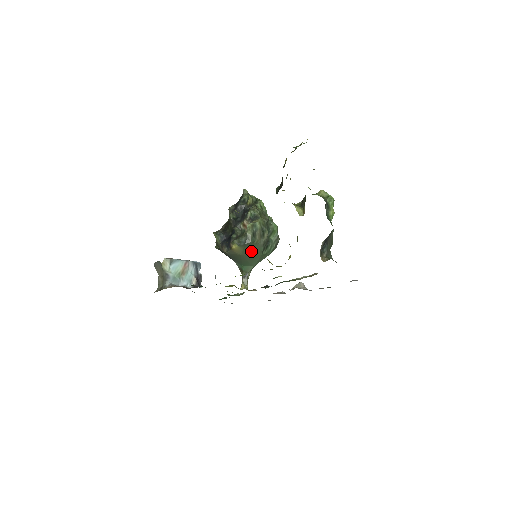
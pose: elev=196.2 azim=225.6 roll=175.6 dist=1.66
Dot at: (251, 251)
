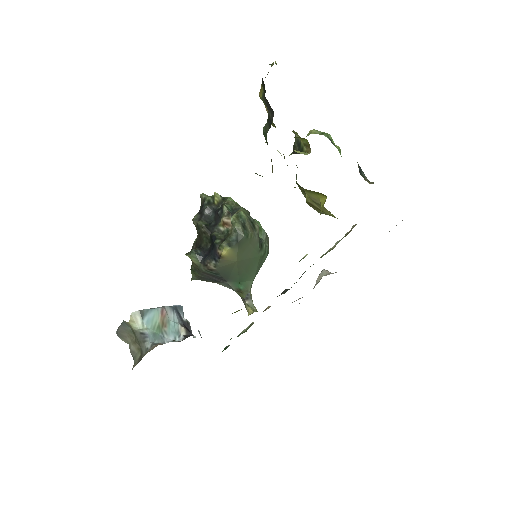
Dot at: (247, 253)
